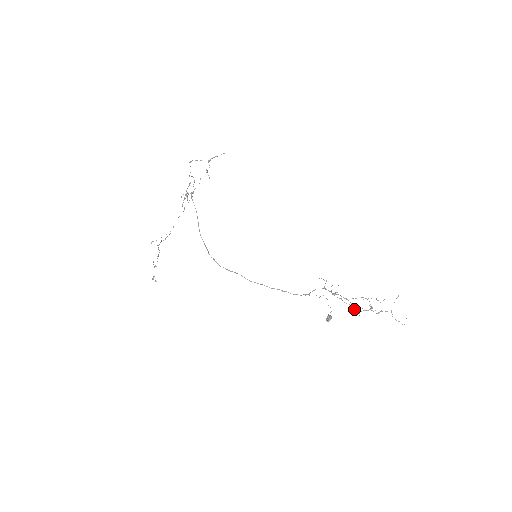
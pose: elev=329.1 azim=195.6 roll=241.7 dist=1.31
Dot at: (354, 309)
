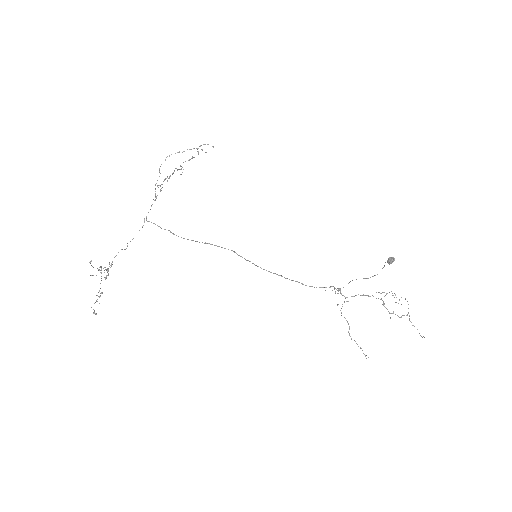
Dot at: (360, 348)
